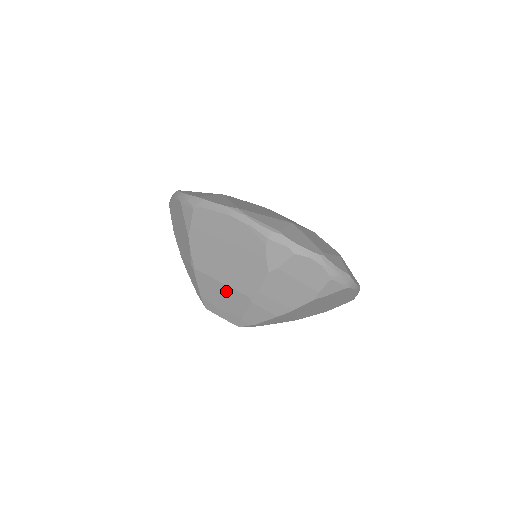
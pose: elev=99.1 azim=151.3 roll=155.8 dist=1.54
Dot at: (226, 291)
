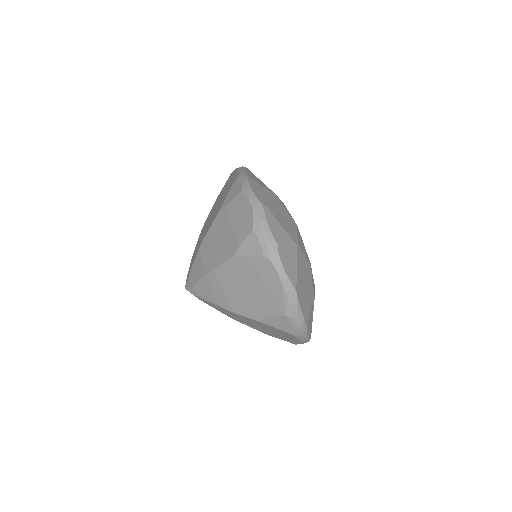
Dot at: occluded
